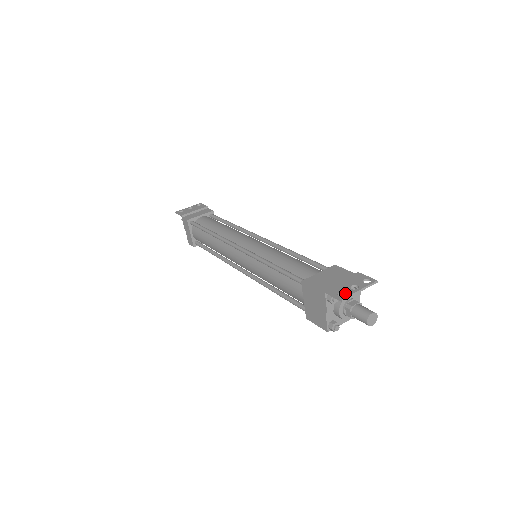
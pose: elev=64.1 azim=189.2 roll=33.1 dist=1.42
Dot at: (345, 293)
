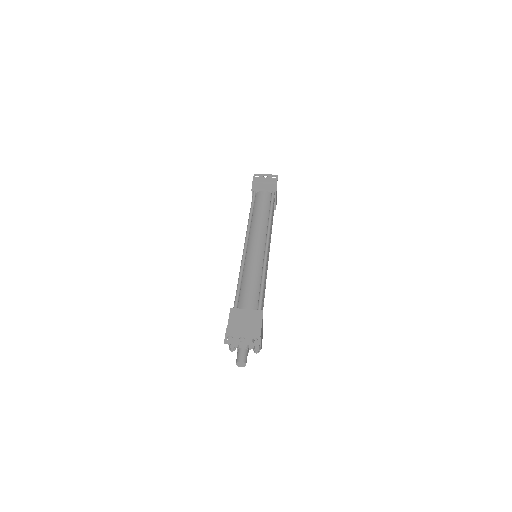
Dot at: (233, 339)
